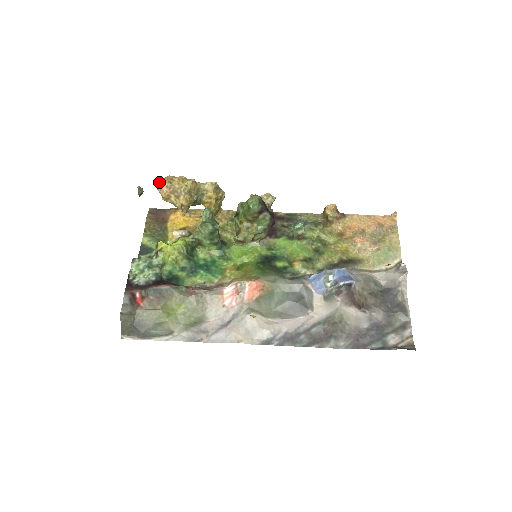
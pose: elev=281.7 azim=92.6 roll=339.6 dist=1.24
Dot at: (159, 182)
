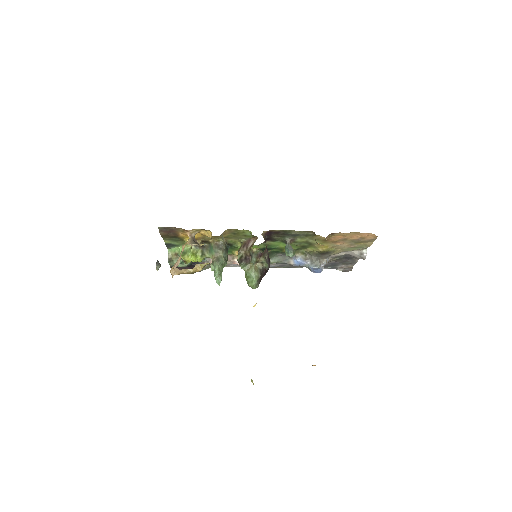
Dot at: occluded
